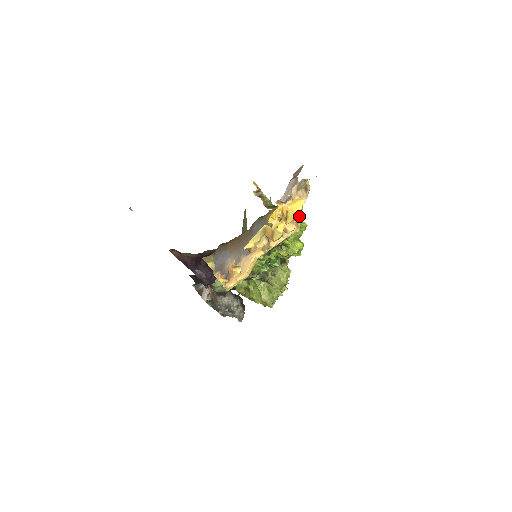
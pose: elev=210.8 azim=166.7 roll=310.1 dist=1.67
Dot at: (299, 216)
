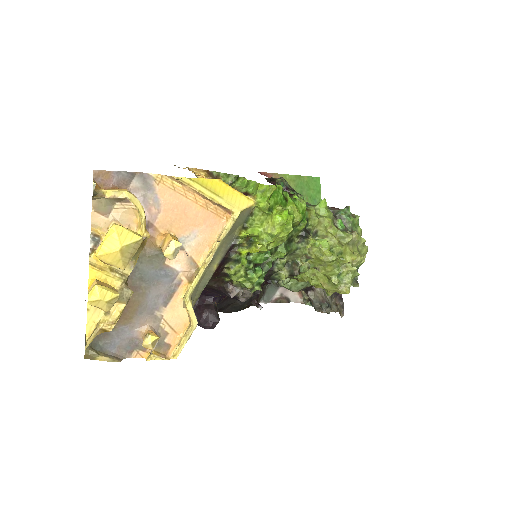
Dot at: (141, 241)
